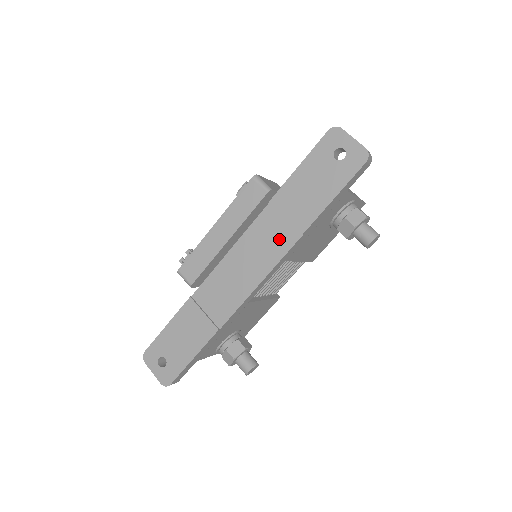
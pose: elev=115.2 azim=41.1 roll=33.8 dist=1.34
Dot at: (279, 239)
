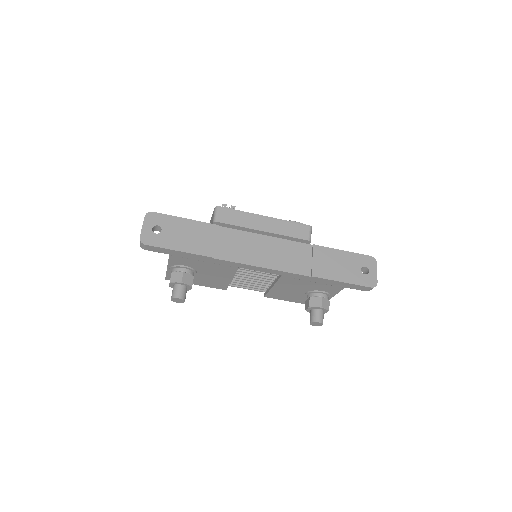
Dot at: (298, 264)
